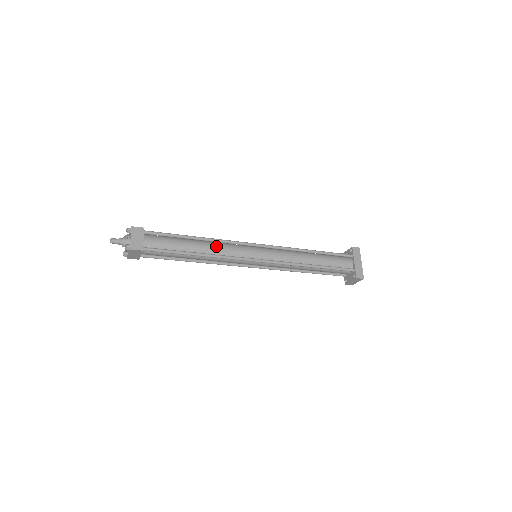
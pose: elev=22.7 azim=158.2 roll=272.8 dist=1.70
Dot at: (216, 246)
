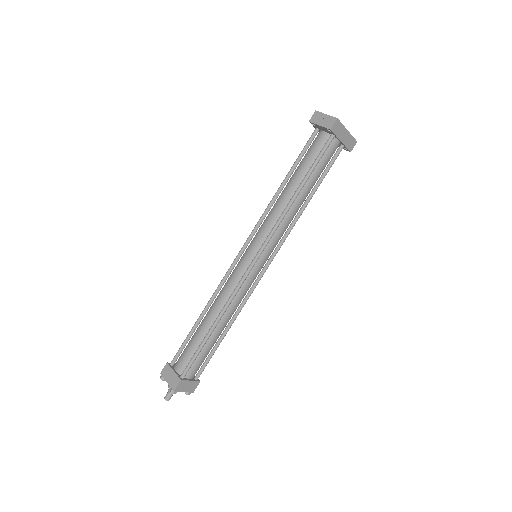
Dot at: (232, 308)
